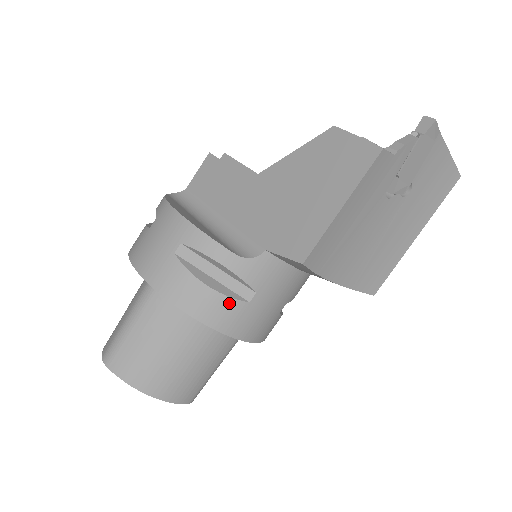
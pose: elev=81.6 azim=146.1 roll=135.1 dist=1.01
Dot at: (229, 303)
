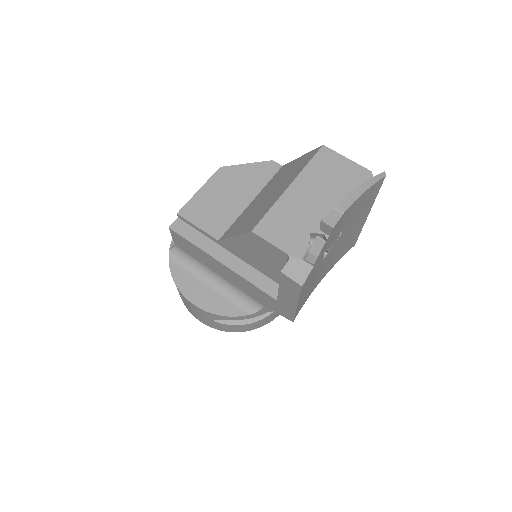
Dot at: (263, 320)
